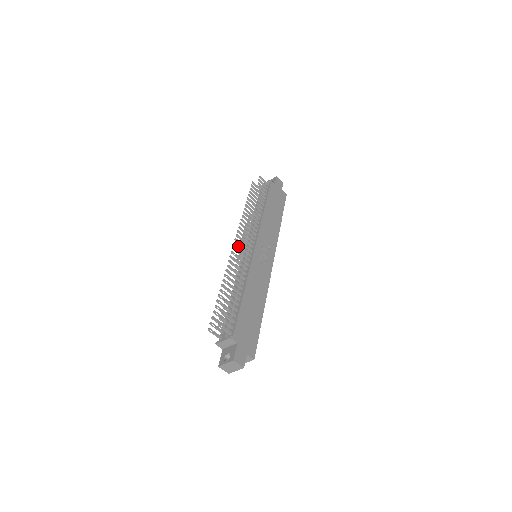
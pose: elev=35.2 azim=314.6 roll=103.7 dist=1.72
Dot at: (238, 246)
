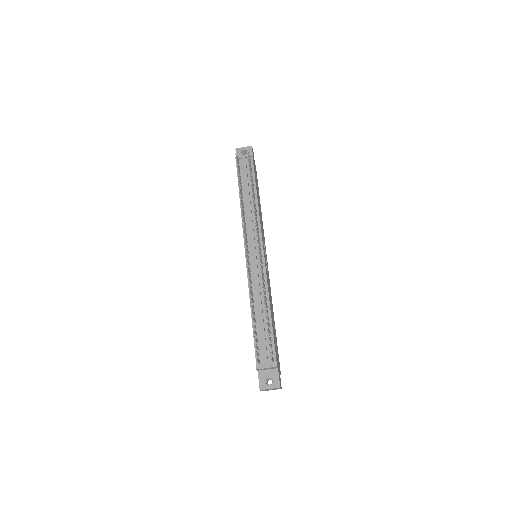
Dot at: (247, 249)
